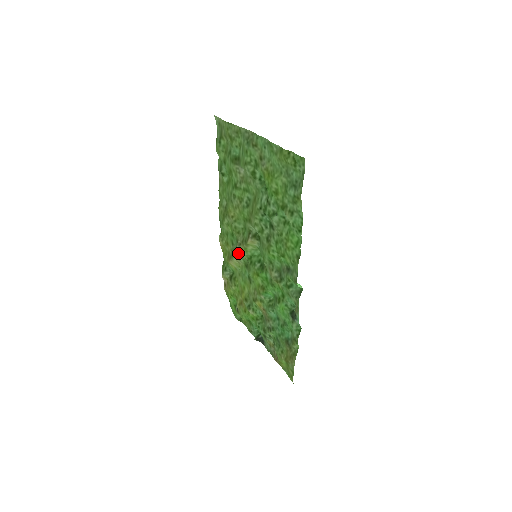
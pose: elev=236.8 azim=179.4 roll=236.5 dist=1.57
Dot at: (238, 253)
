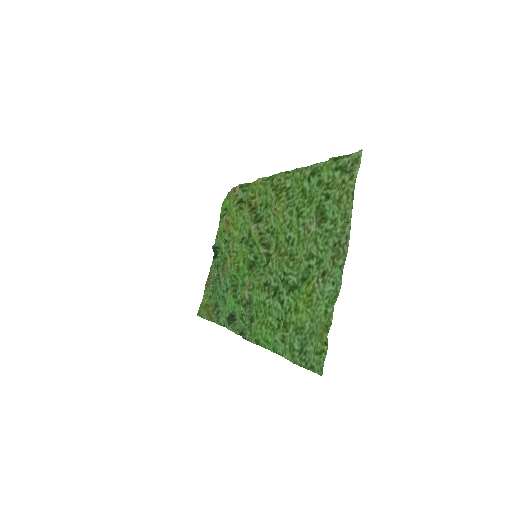
Dot at: (251, 227)
